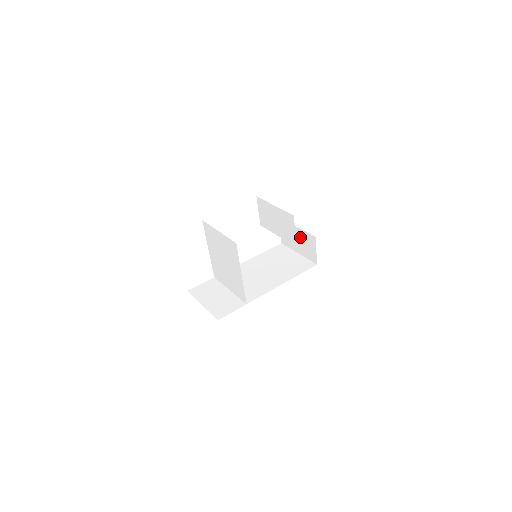
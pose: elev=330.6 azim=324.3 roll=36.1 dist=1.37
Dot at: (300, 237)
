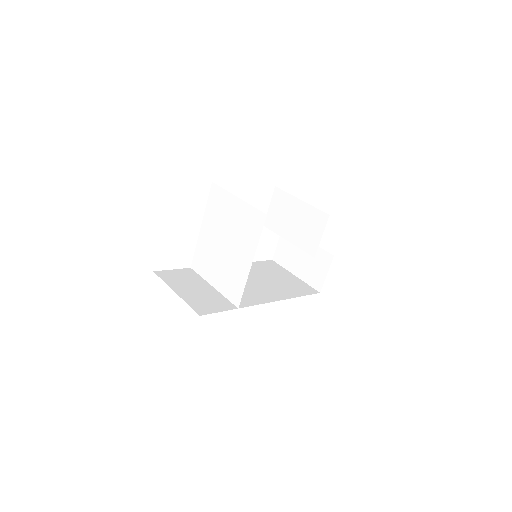
Dot at: (308, 254)
